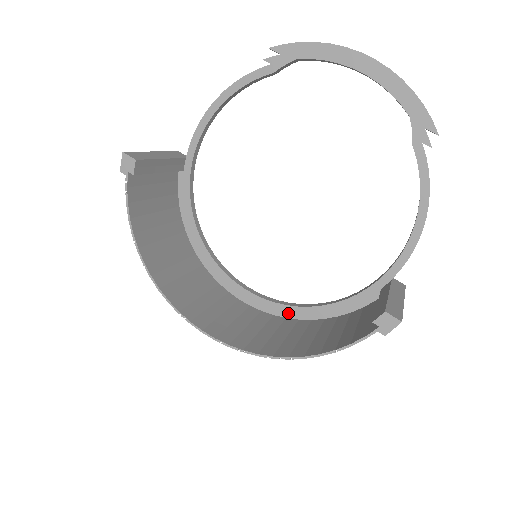
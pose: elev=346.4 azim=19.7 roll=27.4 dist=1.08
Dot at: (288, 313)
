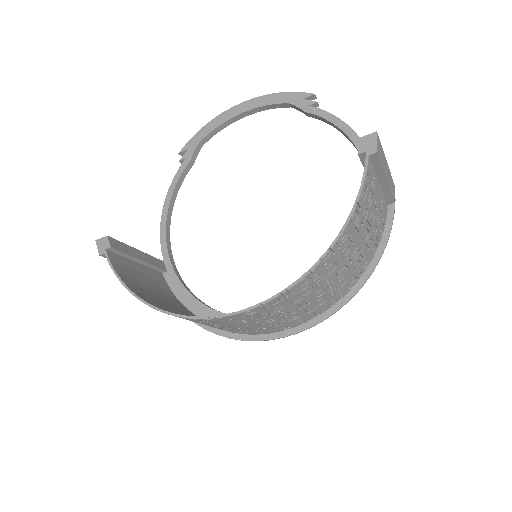
Dot at: occluded
